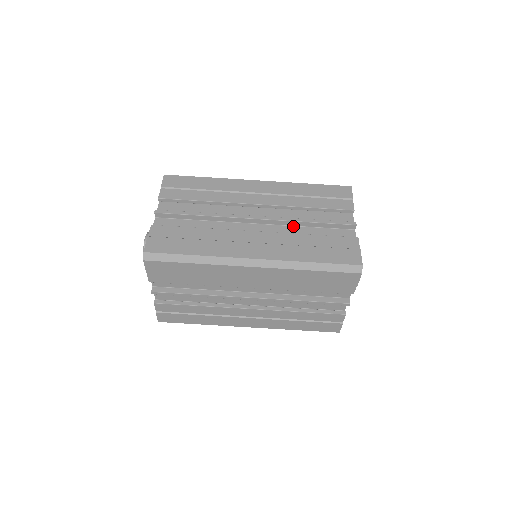
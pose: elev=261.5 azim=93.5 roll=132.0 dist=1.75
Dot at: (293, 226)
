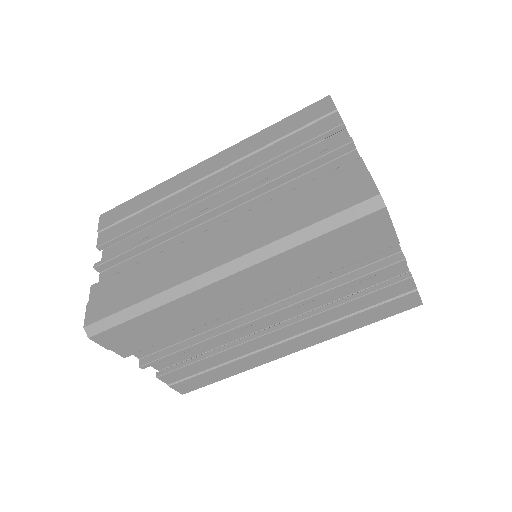
Dot at: (267, 192)
